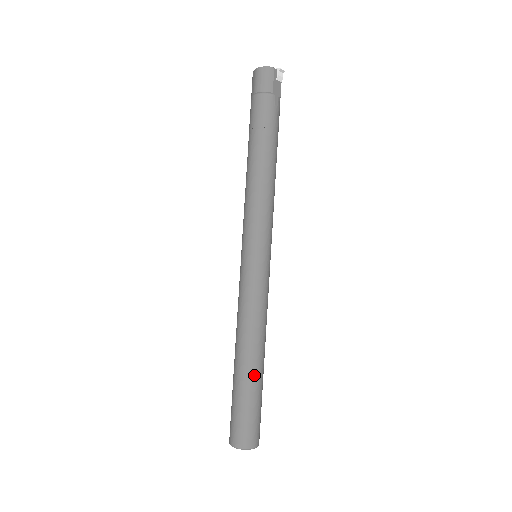
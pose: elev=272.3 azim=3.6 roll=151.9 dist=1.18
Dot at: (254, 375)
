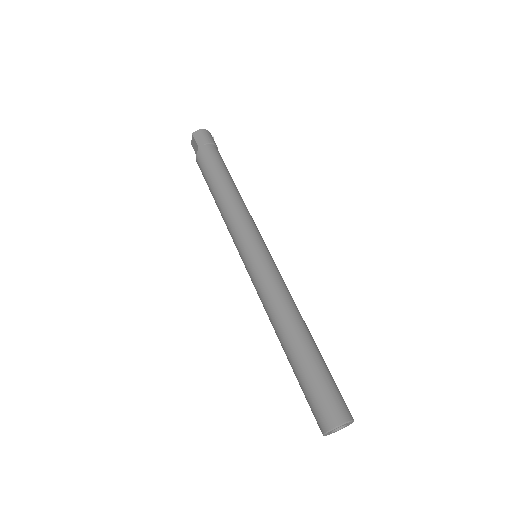
Dot at: (317, 347)
